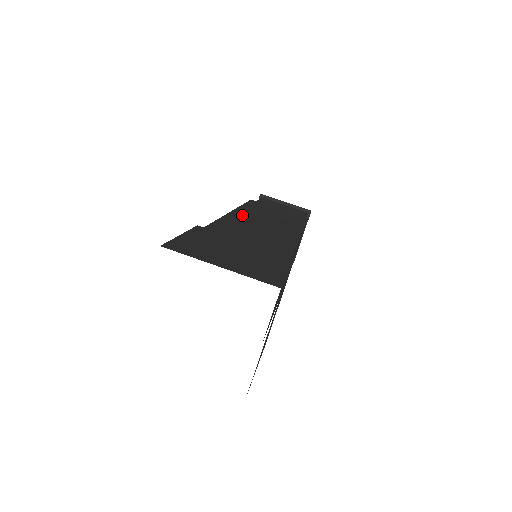
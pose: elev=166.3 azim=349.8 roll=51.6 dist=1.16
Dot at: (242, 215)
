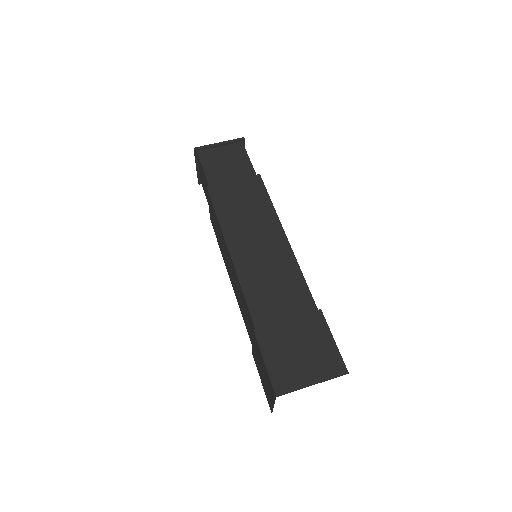
Dot at: (239, 250)
